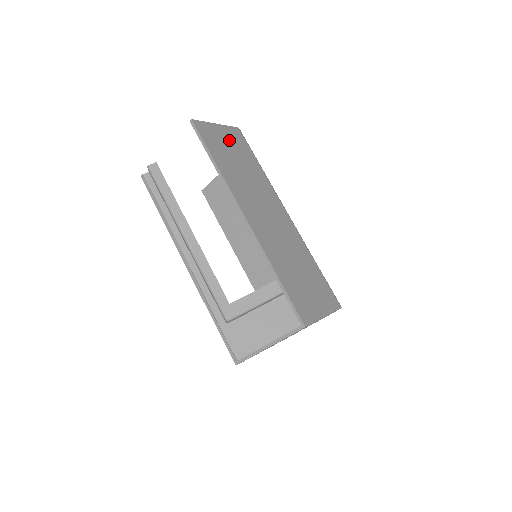
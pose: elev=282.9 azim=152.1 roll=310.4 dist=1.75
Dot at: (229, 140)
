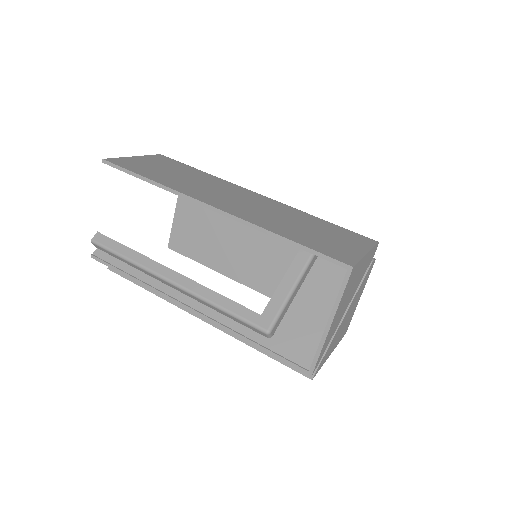
Dot at: (155, 163)
